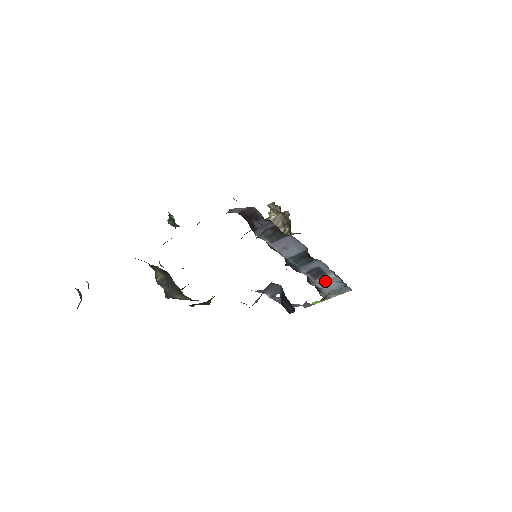
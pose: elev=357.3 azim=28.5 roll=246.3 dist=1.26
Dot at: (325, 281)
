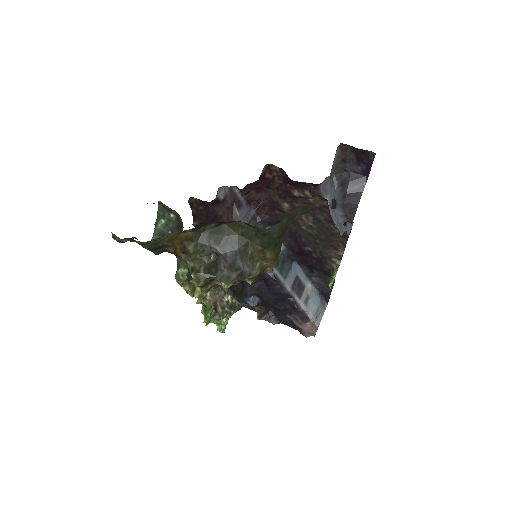
Dot at: (307, 299)
